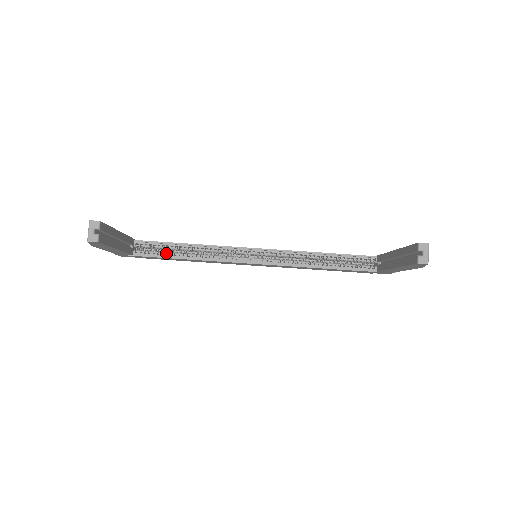
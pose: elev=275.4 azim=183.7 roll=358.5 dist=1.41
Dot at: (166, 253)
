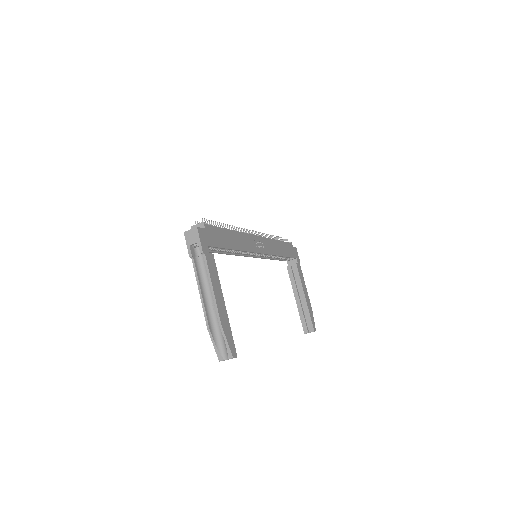
Dot at: (217, 249)
